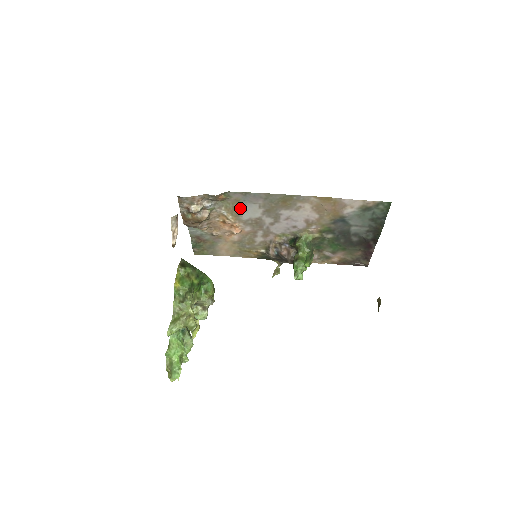
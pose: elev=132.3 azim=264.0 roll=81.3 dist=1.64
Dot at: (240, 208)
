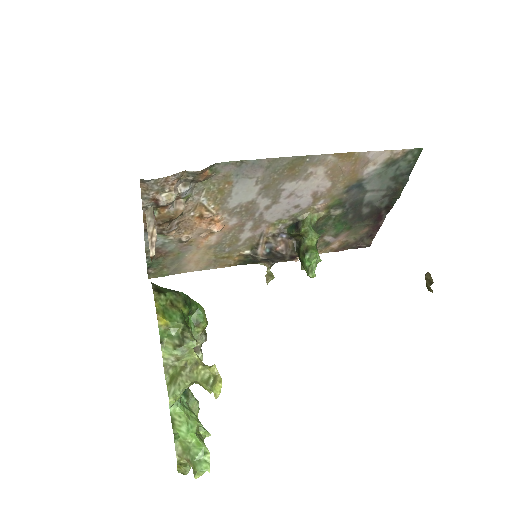
Dot at: (228, 189)
